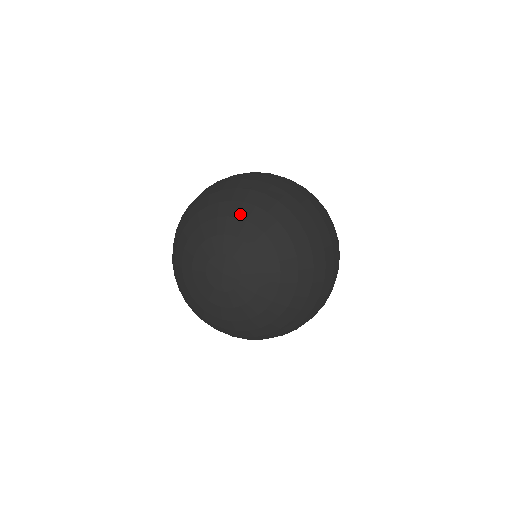
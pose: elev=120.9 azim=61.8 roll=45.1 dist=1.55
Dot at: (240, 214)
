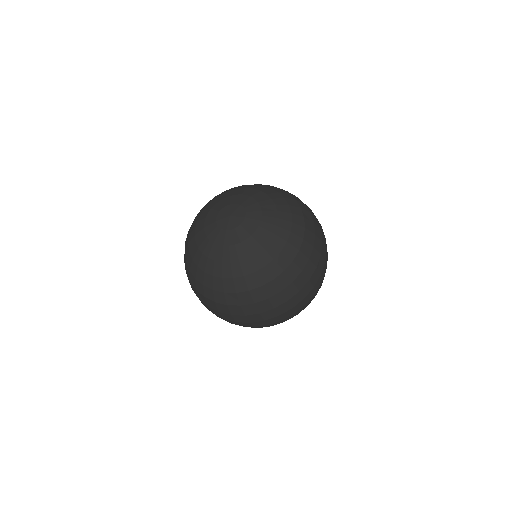
Dot at: (275, 199)
